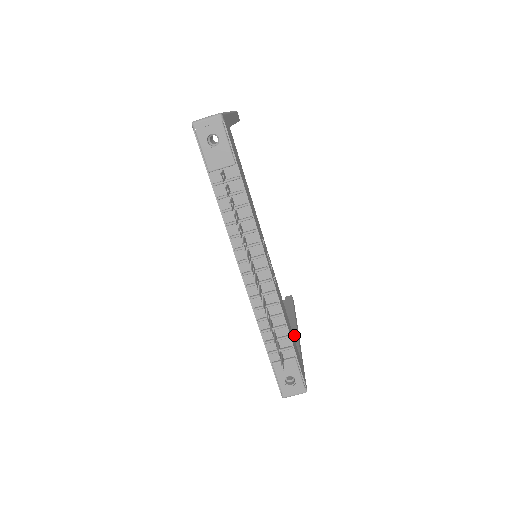
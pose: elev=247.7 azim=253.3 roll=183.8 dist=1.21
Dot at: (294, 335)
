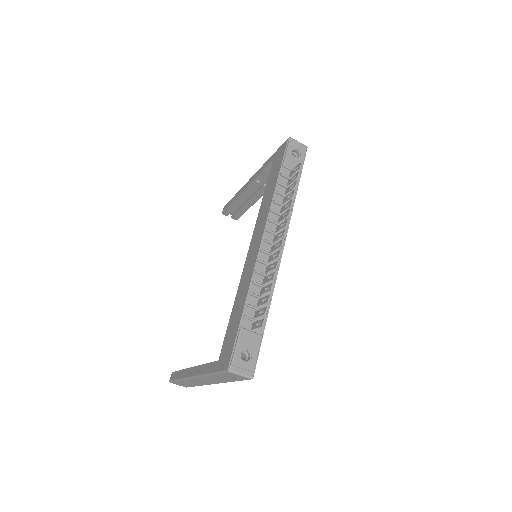
Dot at: occluded
